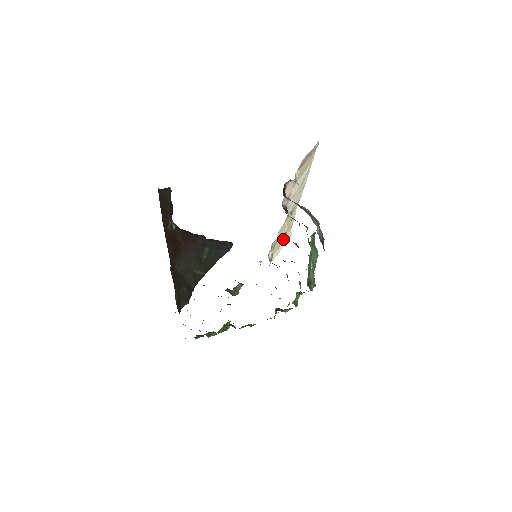
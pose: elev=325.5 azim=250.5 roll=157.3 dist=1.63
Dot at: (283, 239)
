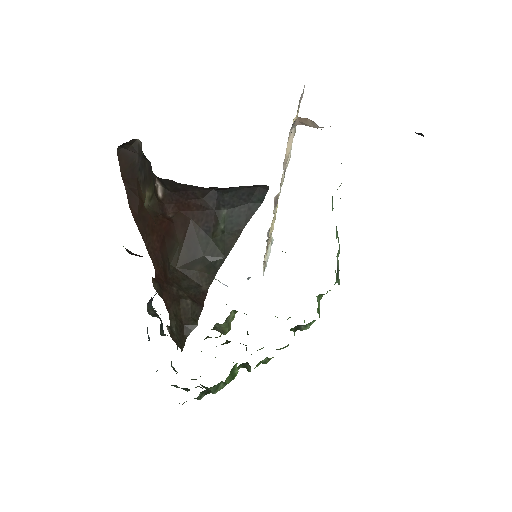
Dot at: occluded
